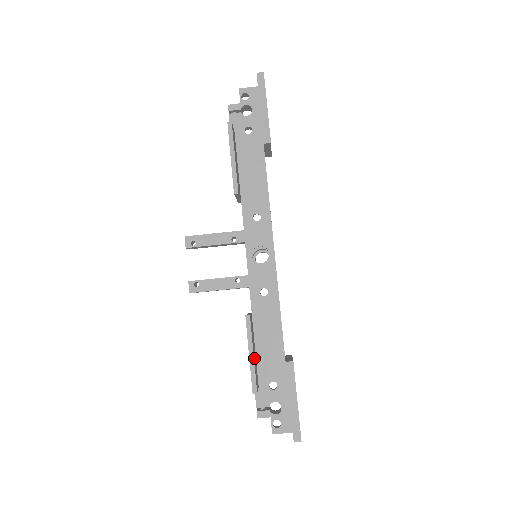
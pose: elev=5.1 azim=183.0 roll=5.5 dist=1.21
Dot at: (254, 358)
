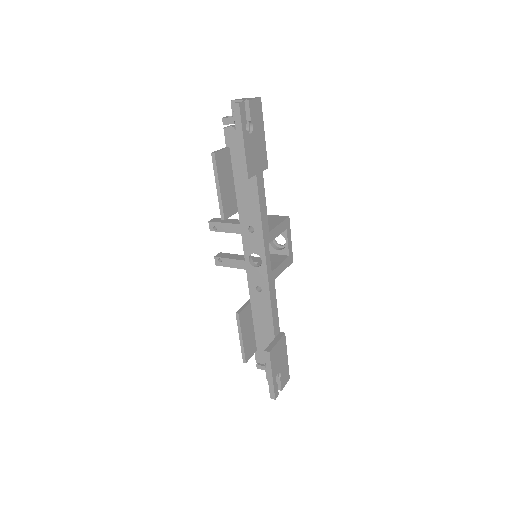
Dot at: (245, 339)
